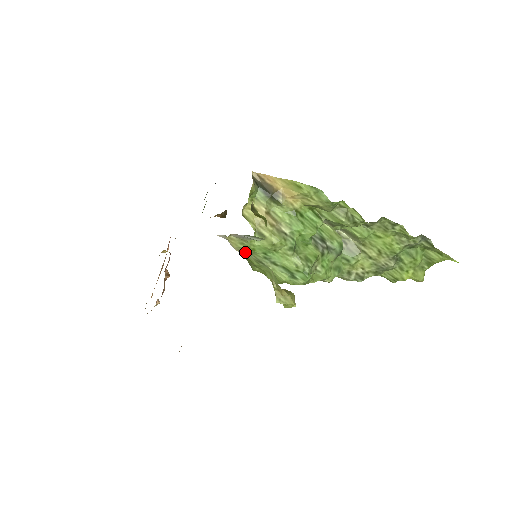
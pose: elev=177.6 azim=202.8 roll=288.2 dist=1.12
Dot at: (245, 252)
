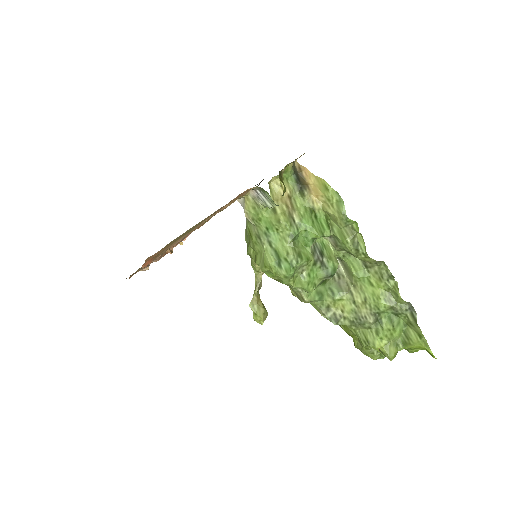
Dot at: (252, 221)
